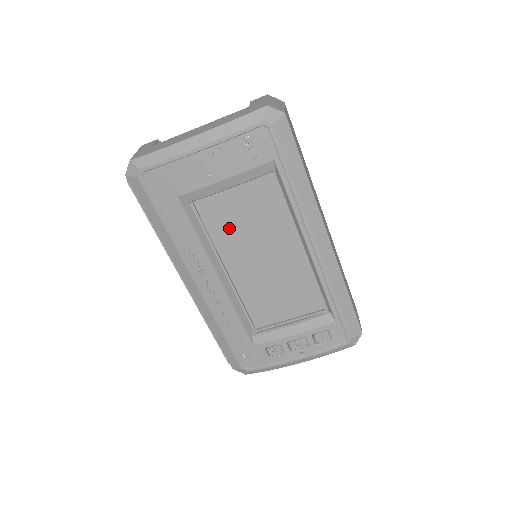
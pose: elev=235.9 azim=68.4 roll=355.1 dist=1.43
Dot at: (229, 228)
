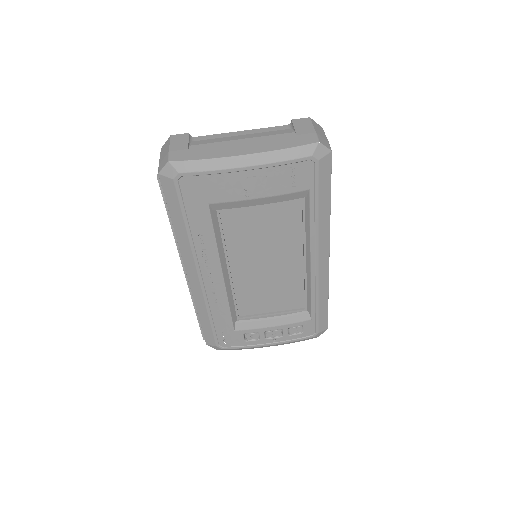
Dot at: (245, 235)
